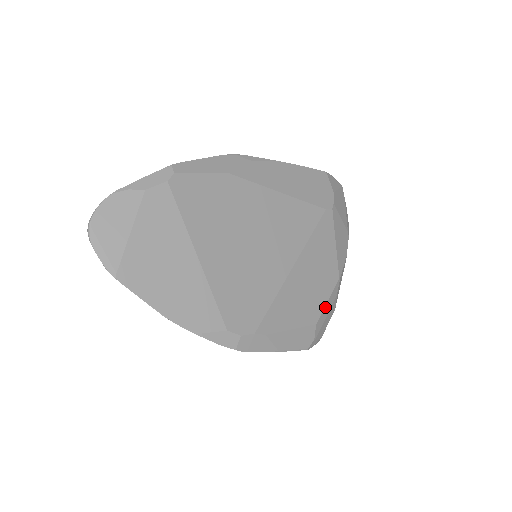
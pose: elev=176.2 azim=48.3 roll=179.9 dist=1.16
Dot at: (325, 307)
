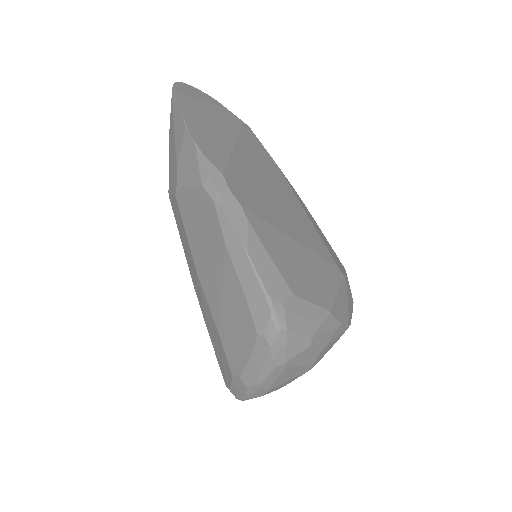
Dot at: (307, 303)
